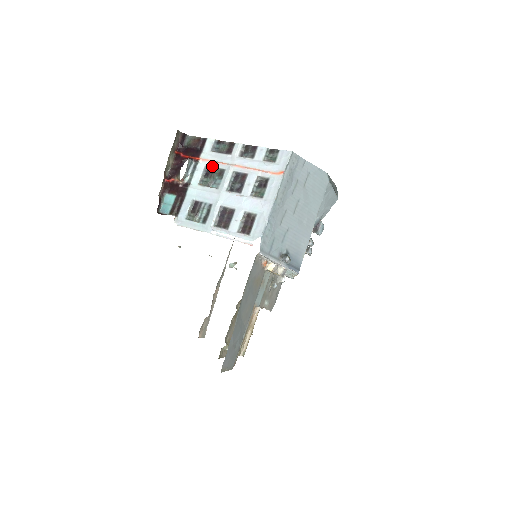
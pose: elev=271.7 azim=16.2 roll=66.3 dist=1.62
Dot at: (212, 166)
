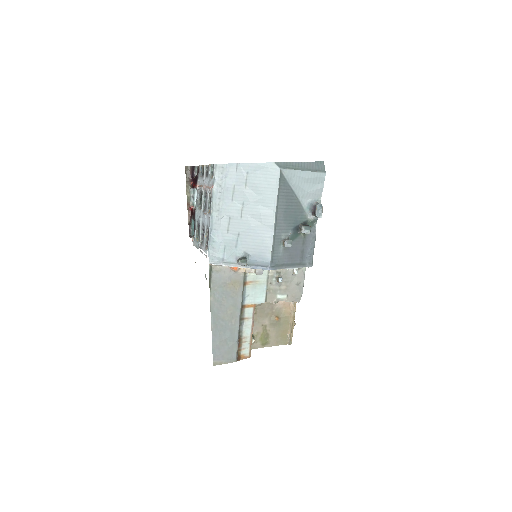
Dot at: (200, 190)
